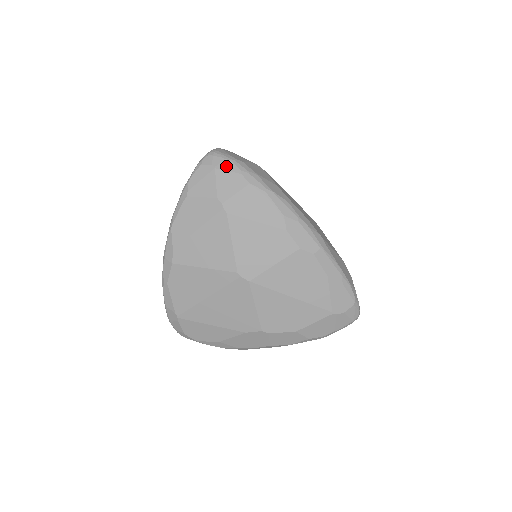
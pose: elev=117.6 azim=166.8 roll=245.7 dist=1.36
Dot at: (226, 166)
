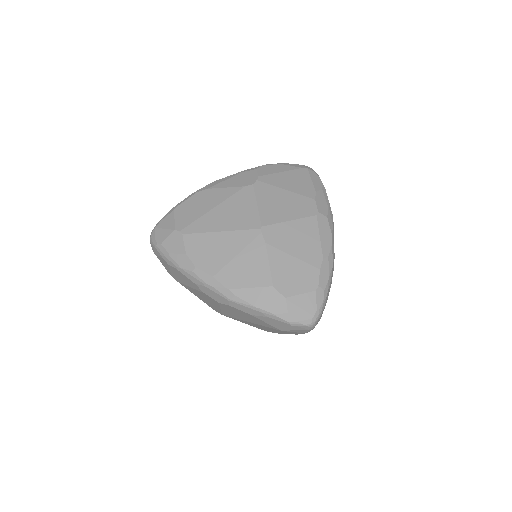
Dot at: (156, 252)
